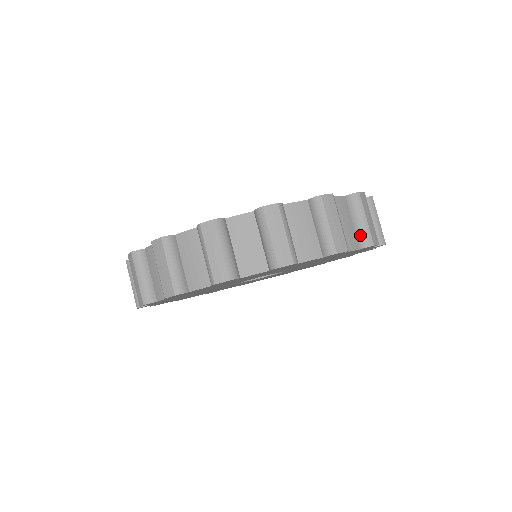
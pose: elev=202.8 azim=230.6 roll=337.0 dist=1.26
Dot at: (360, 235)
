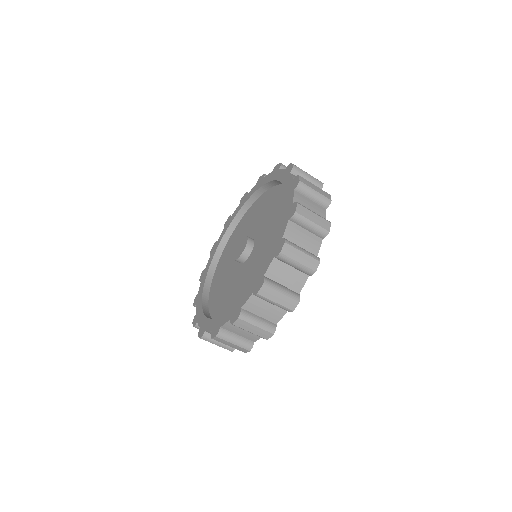
Dot at: (302, 272)
